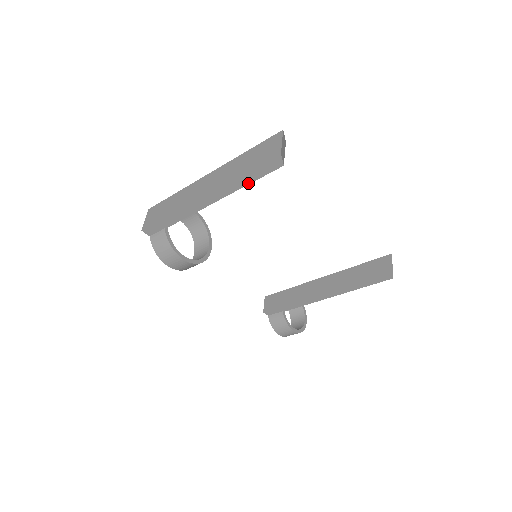
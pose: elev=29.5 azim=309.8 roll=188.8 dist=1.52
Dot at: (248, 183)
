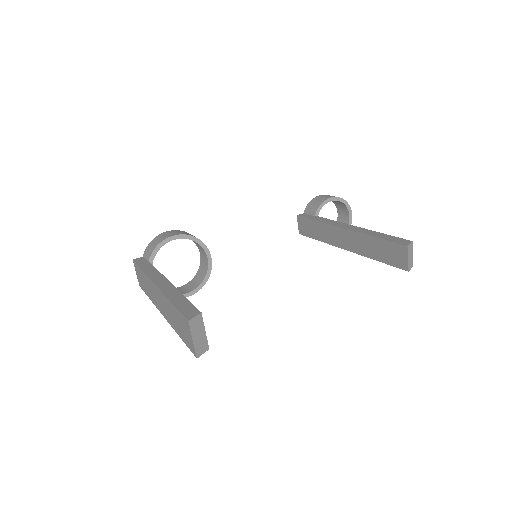
Dot at: occluded
